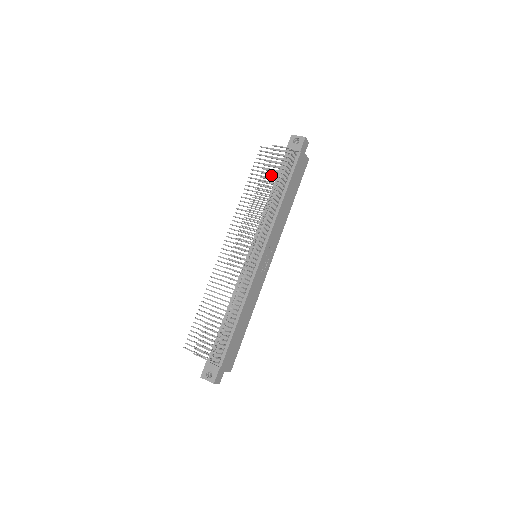
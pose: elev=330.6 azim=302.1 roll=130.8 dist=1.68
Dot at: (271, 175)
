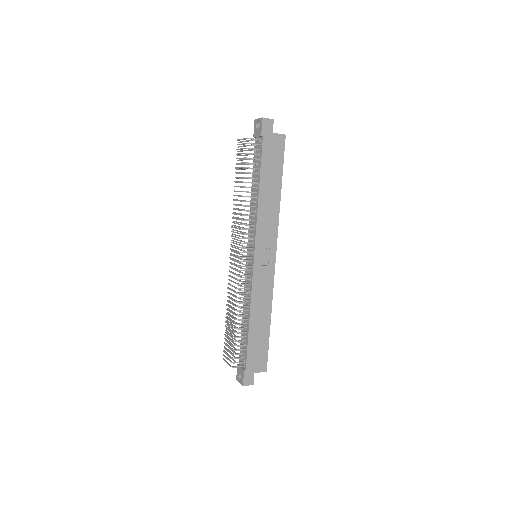
Dot at: occluded
